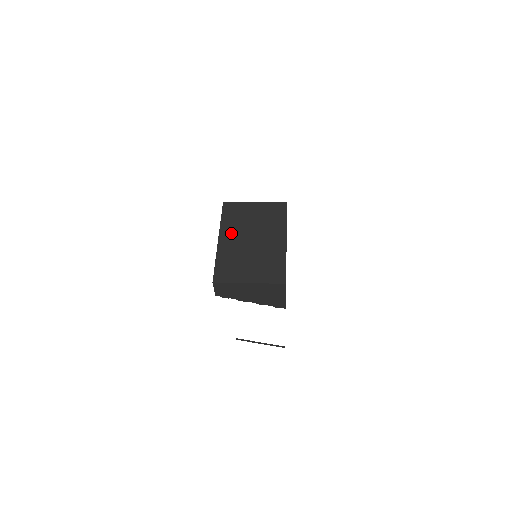
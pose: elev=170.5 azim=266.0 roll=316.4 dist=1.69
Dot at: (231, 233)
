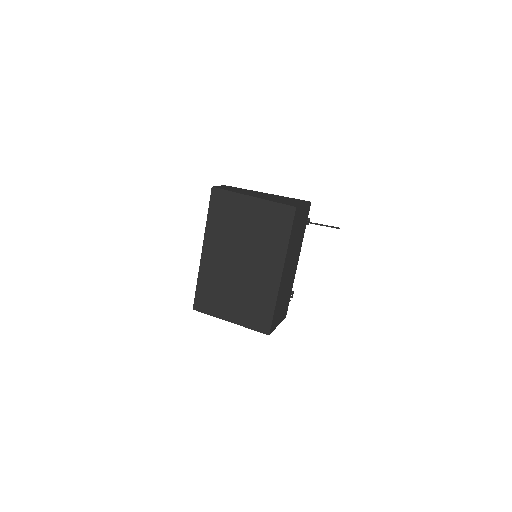
Dot at: (217, 244)
